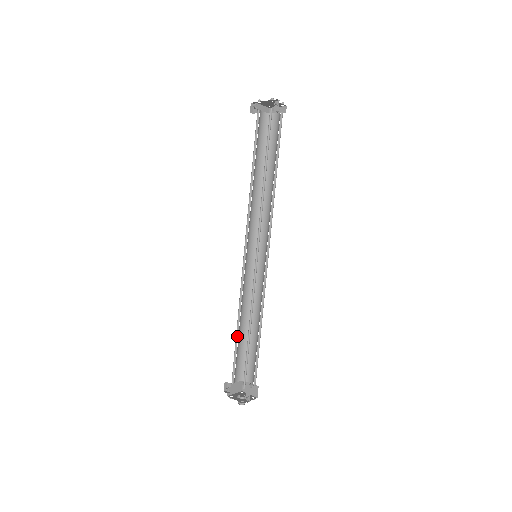
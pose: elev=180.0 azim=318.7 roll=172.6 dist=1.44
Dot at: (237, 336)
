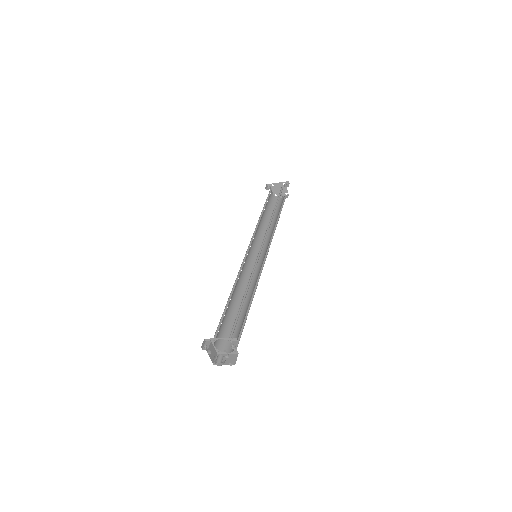
Dot at: (228, 303)
